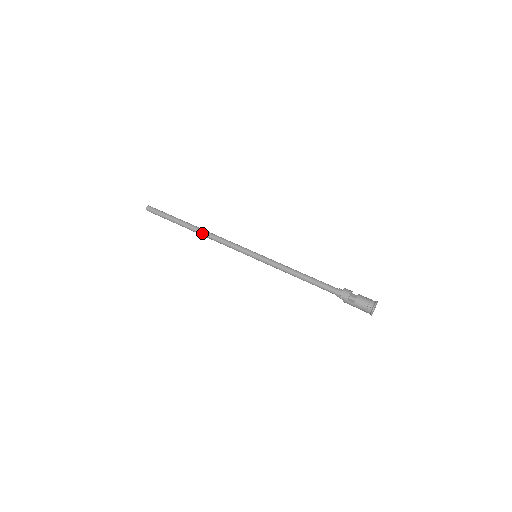
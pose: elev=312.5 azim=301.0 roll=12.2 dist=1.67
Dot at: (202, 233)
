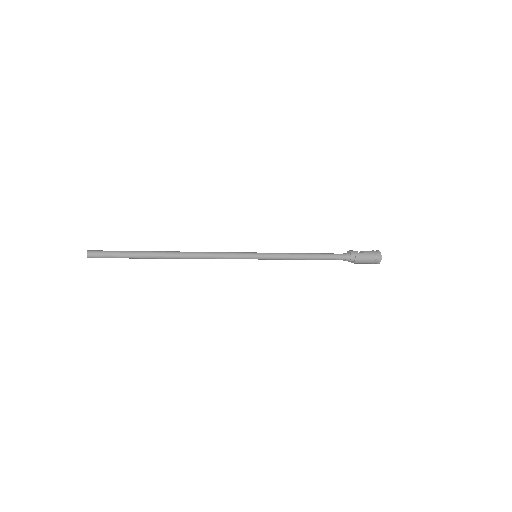
Dot at: (184, 252)
